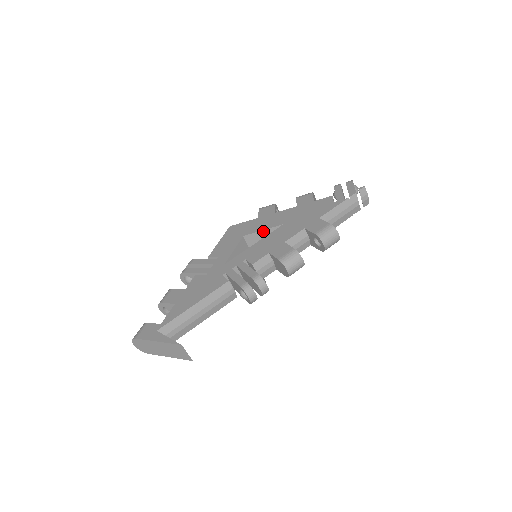
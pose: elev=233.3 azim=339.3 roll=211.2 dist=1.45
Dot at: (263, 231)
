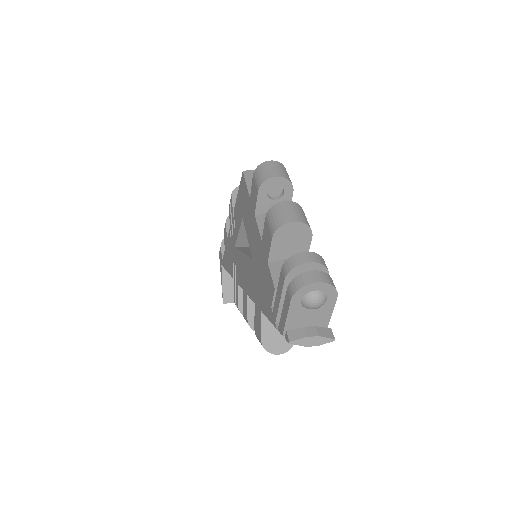
Dot at: occluded
